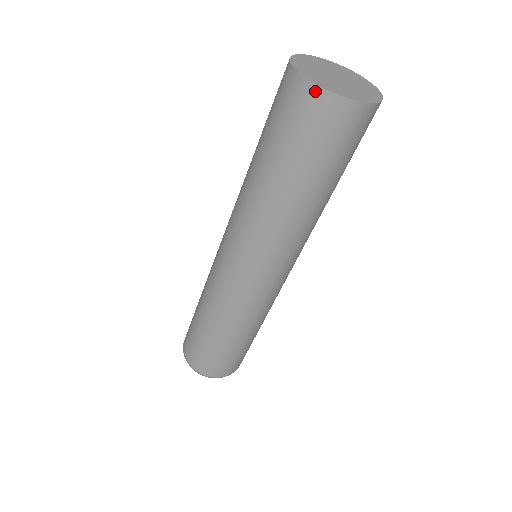
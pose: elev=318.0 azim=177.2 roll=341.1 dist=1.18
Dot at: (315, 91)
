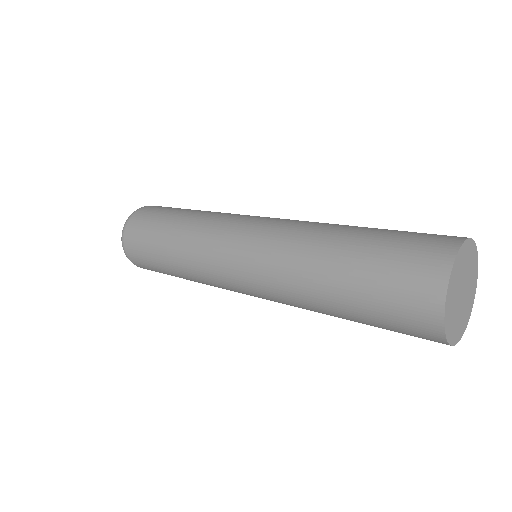
Dot at: (437, 316)
